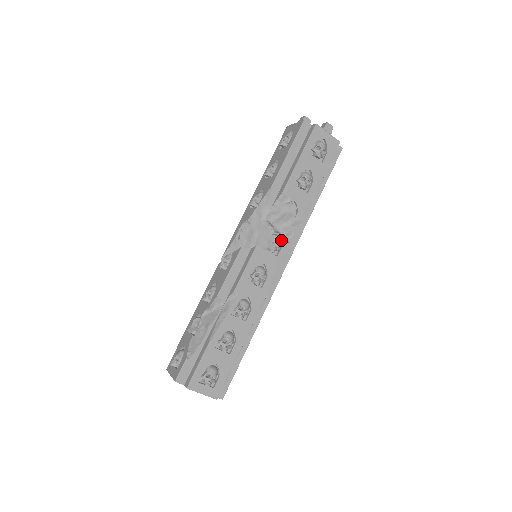
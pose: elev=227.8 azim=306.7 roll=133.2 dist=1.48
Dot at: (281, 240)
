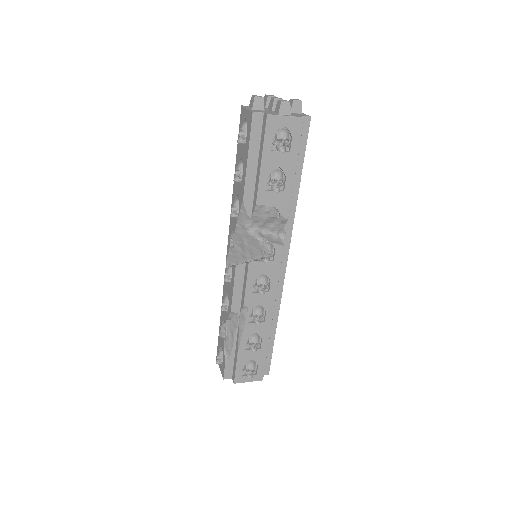
Dot at: (272, 245)
